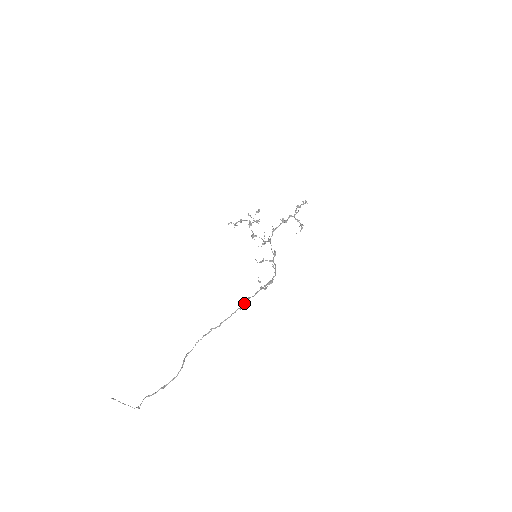
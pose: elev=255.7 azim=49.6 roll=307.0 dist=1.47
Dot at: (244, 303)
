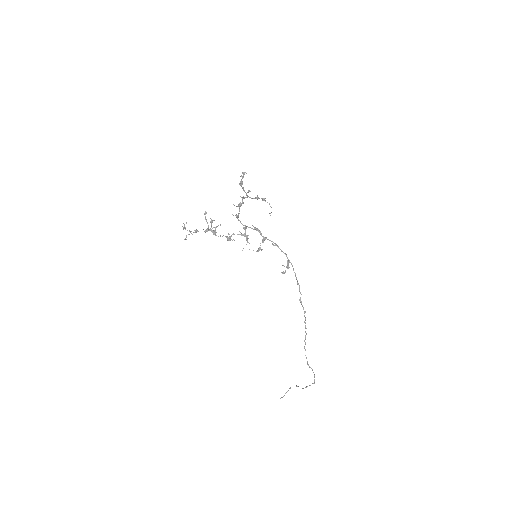
Dot at: occluded
